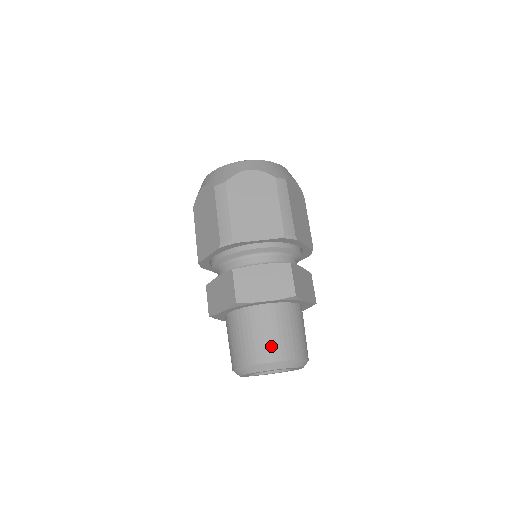
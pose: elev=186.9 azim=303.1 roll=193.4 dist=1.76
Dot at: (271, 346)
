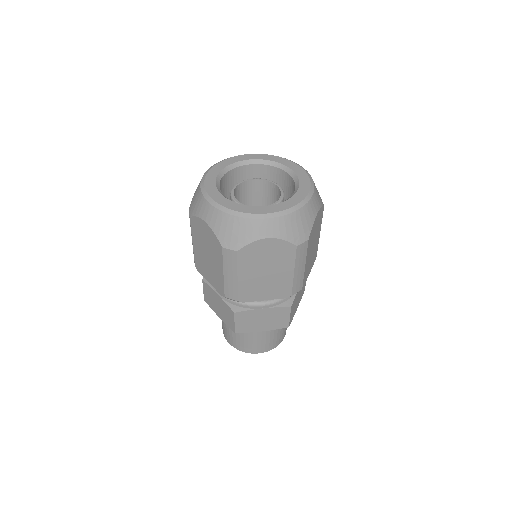
Dot at: (228, 335)
